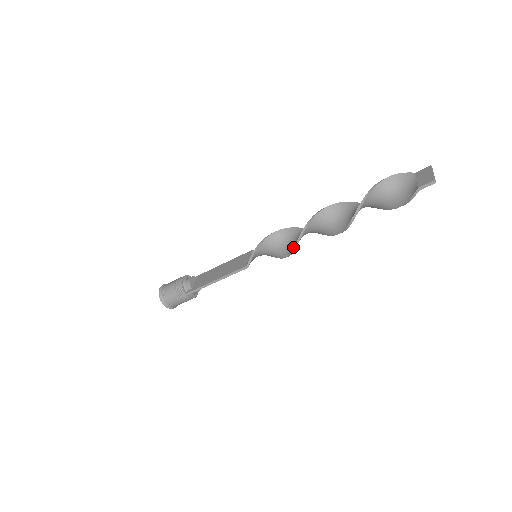
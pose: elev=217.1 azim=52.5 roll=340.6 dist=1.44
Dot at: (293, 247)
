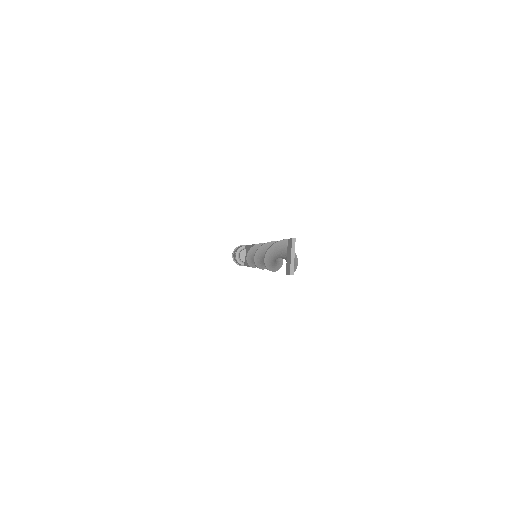
Dot at: (263, 268)
